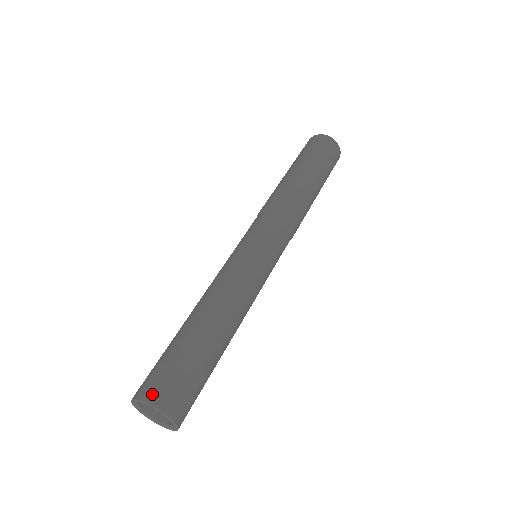
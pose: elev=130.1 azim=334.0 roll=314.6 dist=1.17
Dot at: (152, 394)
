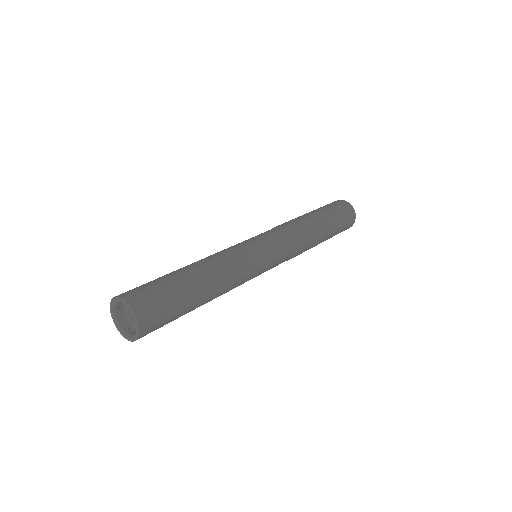
Dot at: (130, 295)
